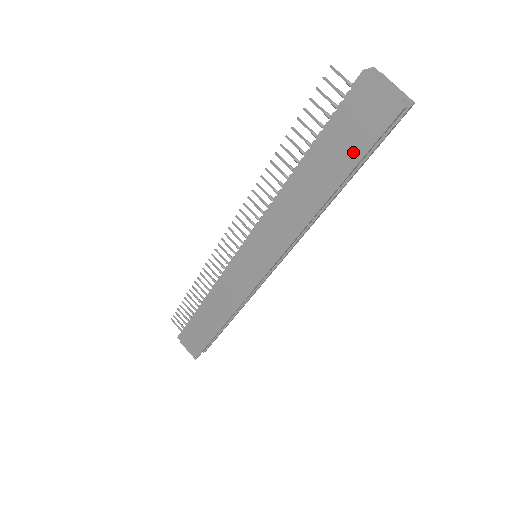
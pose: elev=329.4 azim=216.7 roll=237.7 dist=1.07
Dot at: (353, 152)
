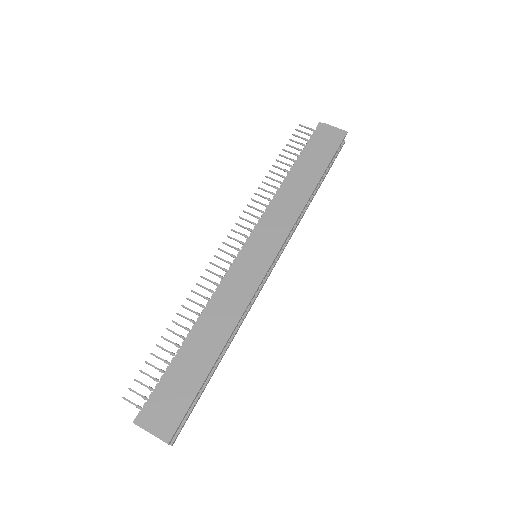
Dot at: (326, 155)
